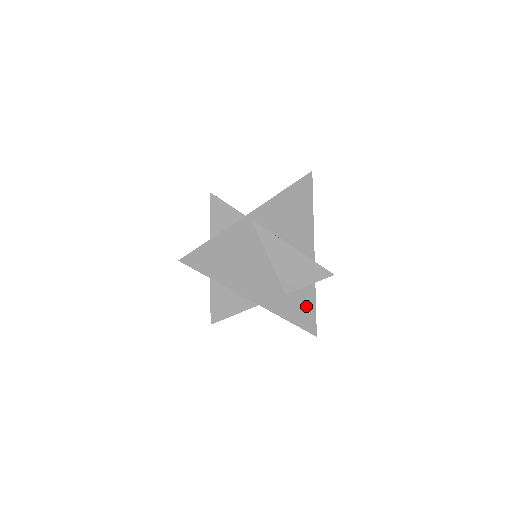
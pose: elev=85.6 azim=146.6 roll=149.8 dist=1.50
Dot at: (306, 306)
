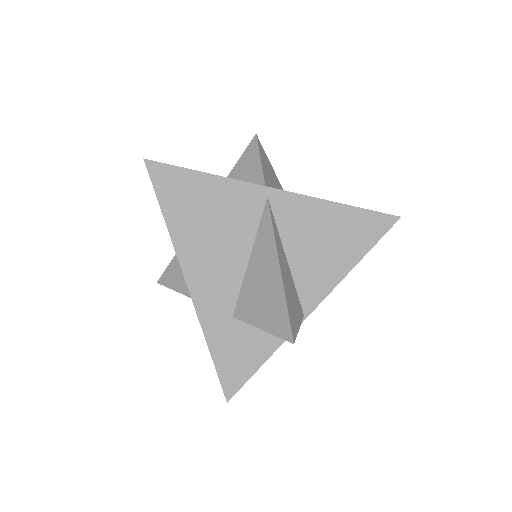
Dot at: occluded
